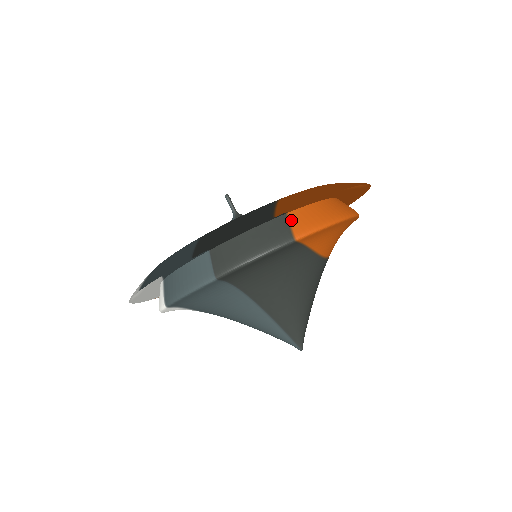
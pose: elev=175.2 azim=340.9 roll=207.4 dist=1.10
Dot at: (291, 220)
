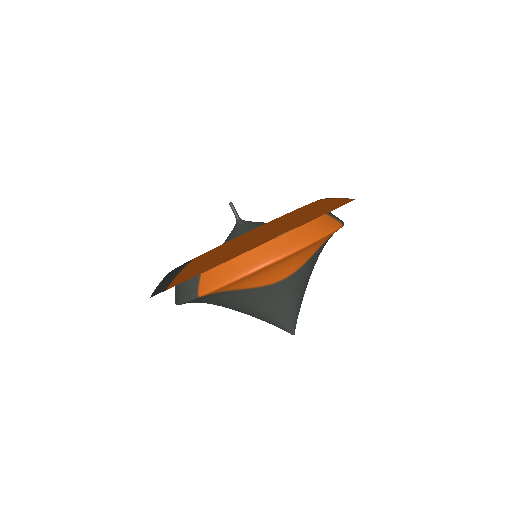
Dot at: (201, 277)
